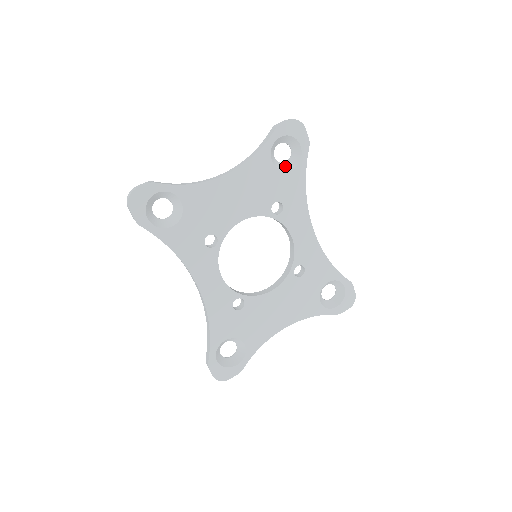
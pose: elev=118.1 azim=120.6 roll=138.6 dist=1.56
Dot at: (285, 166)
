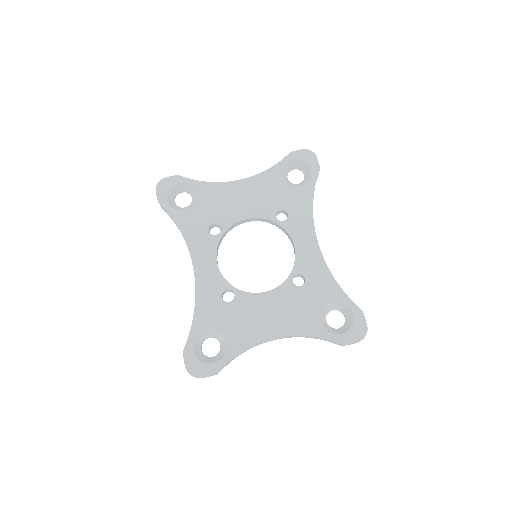
Dot at: (296, 185)
